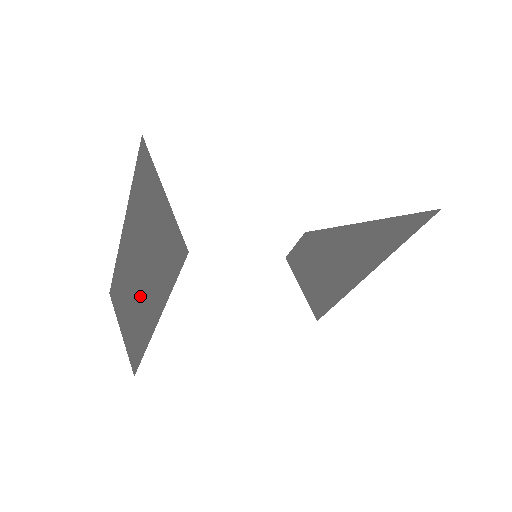
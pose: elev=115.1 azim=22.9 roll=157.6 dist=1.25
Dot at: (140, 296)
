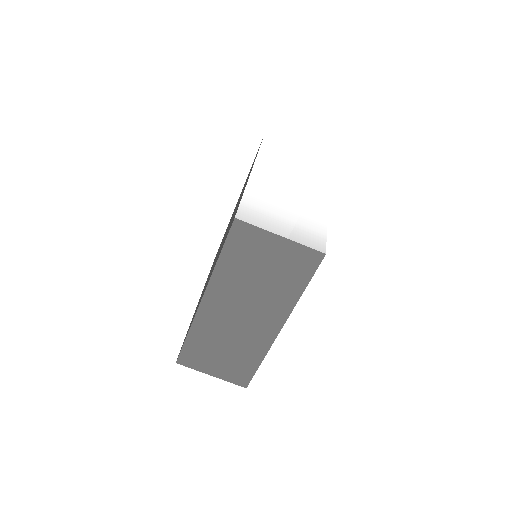
Dot at: (249, 324)
